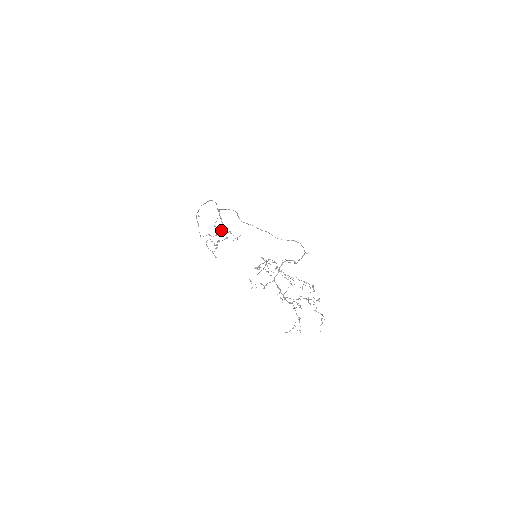
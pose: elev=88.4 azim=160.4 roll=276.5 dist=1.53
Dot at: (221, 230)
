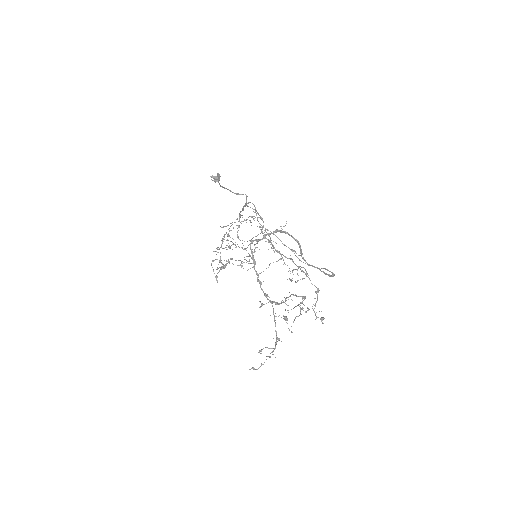
Dot at: (236, 246)
